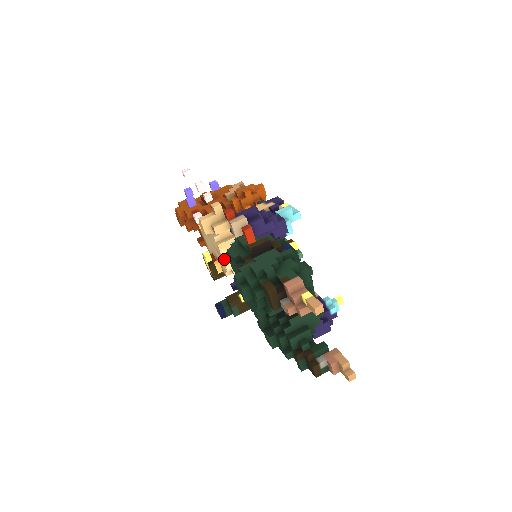
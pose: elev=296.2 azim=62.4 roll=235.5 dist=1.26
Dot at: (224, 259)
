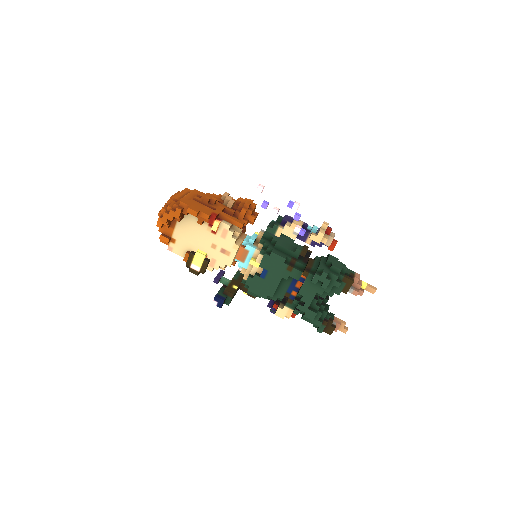
Dot at: (234, 257)
